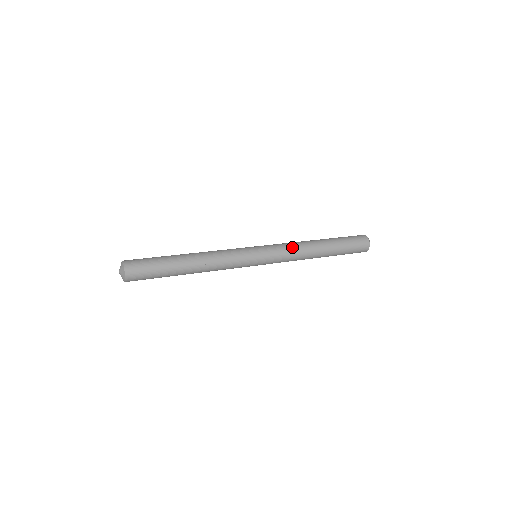
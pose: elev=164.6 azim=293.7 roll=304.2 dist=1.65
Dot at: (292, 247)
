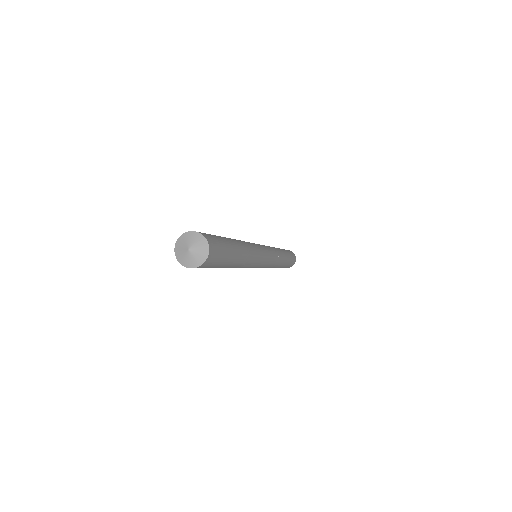
Dot at: (276, 251)
